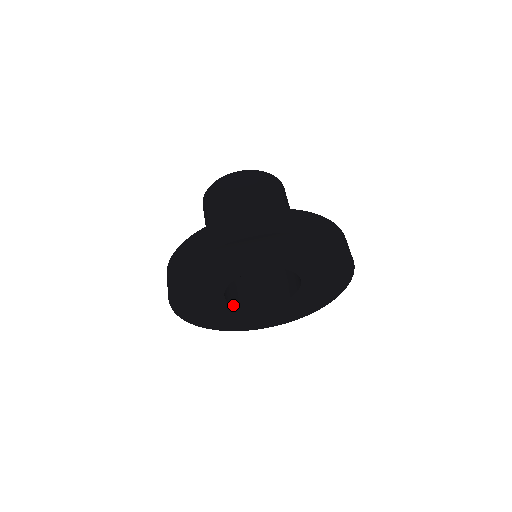
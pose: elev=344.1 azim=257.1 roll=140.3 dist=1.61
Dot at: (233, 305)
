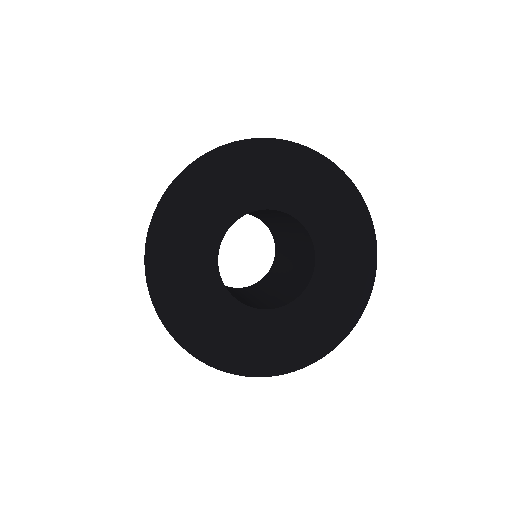
Dot at: (235, 298)
